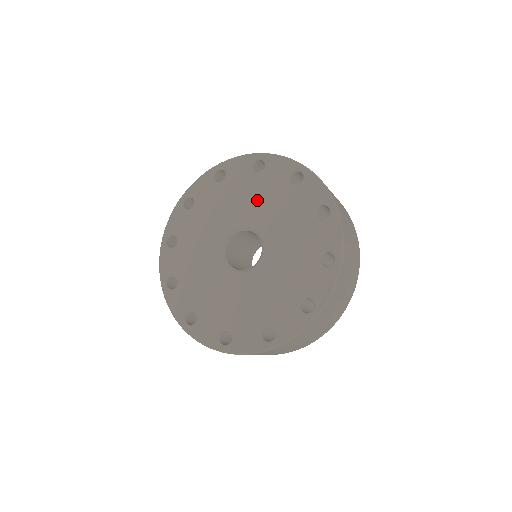
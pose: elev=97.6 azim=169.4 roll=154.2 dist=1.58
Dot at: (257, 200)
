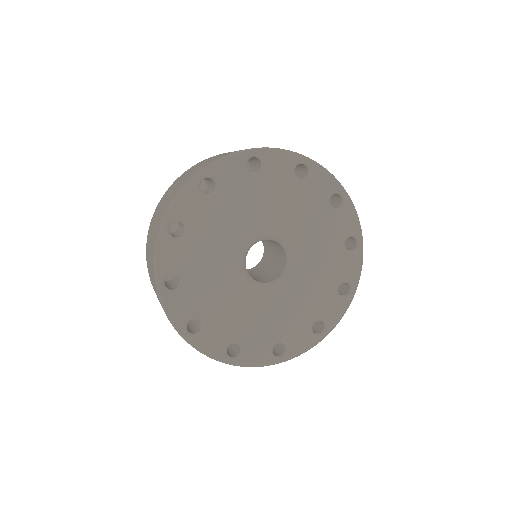
Dot at: (294, 211)
